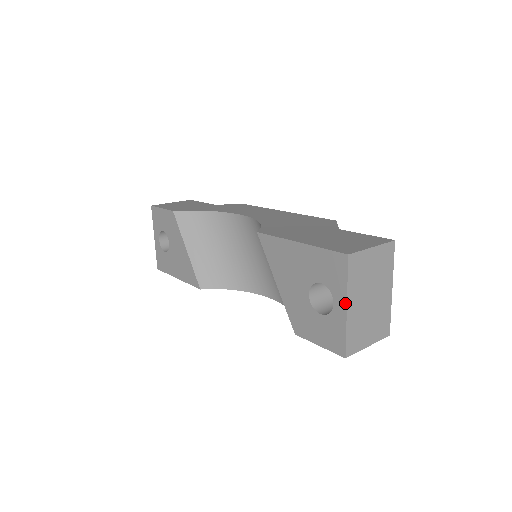
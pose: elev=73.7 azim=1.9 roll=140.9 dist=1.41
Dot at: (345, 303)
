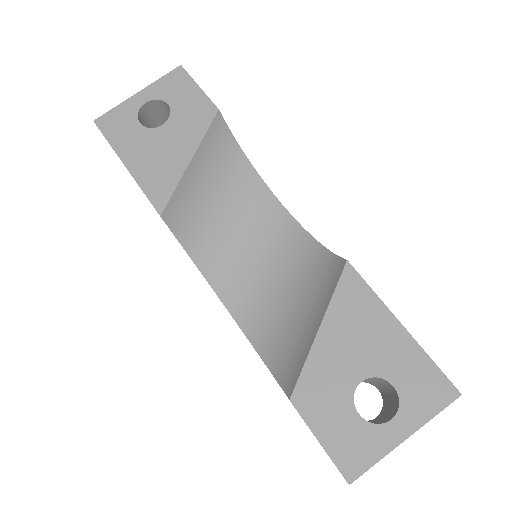
Dot at: (410, 433)
